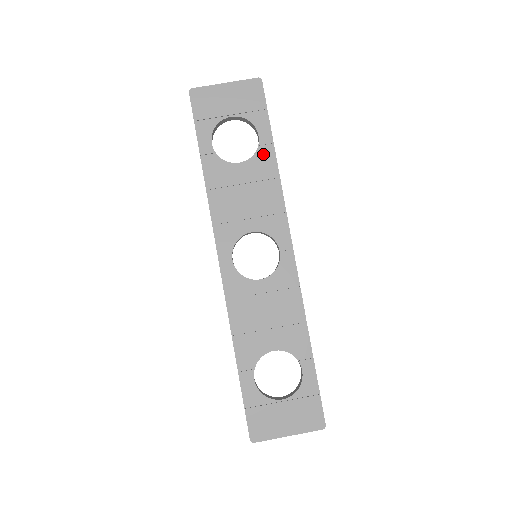
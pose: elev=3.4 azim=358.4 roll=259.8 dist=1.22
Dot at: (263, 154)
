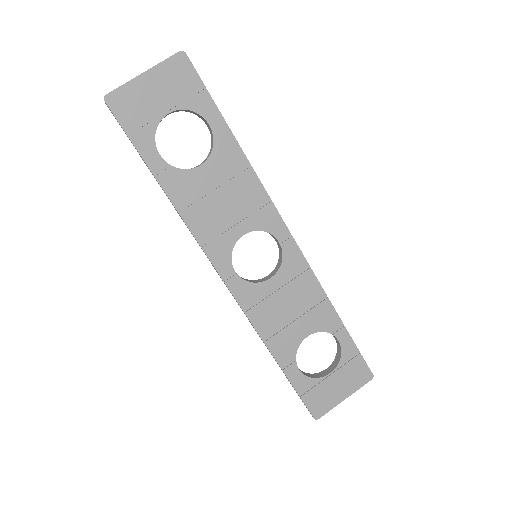
Dot at: (222, 145)
